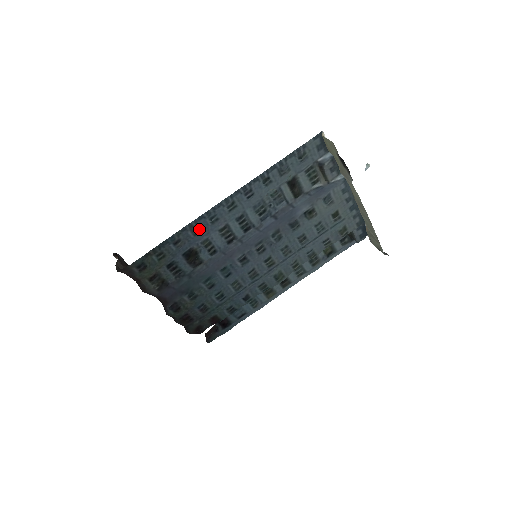
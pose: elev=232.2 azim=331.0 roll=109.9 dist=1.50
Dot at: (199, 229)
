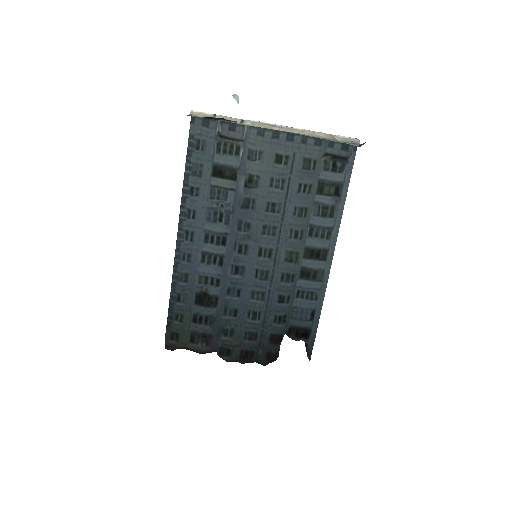
Dot at: (185, 274)
